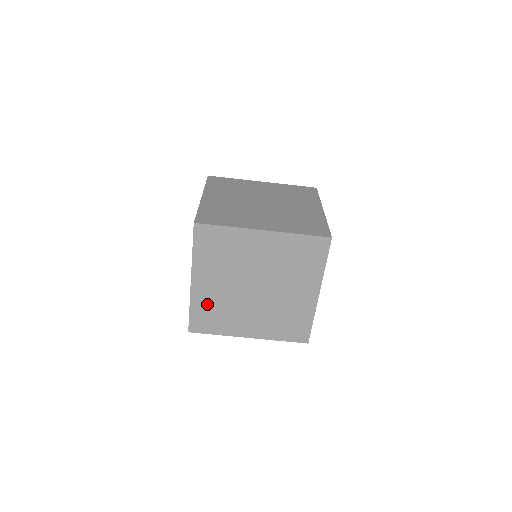
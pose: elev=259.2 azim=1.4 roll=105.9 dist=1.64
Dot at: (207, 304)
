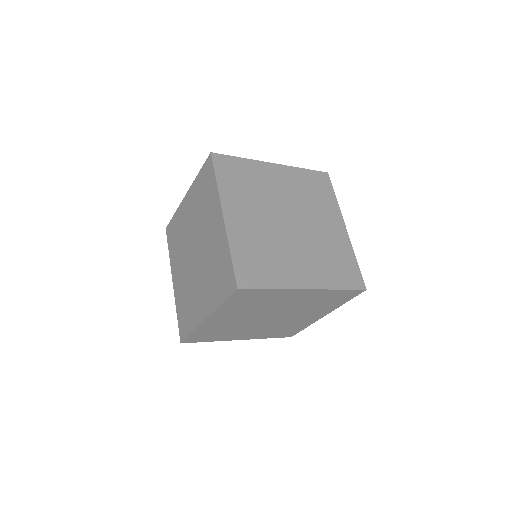
Dot at: (213, 329)
